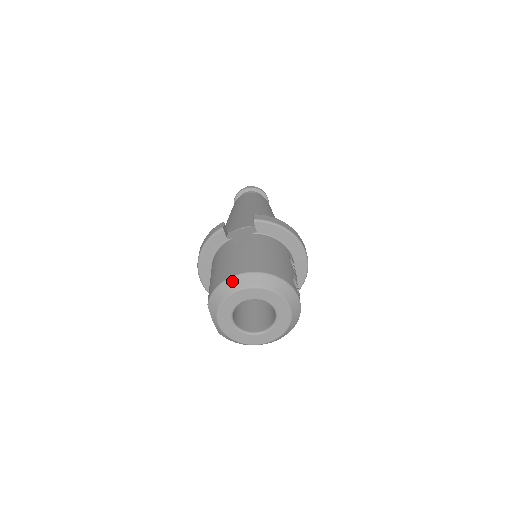
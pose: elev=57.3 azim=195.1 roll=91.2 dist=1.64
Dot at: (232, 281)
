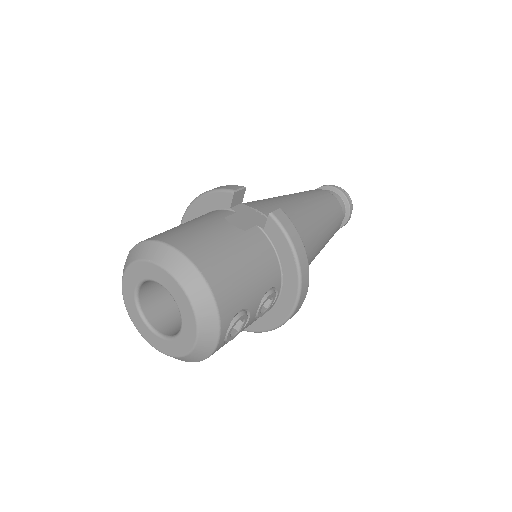
Dot at: (163, 249)
